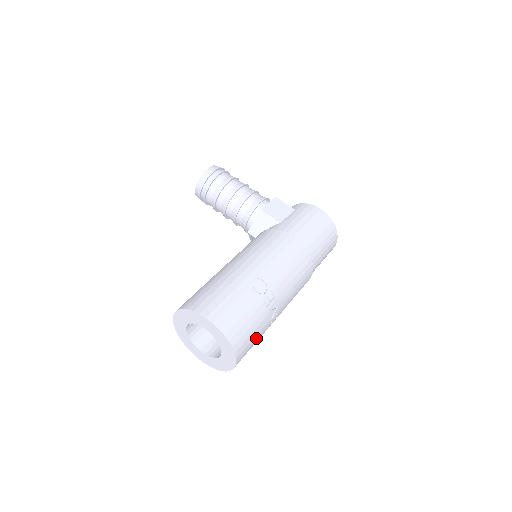
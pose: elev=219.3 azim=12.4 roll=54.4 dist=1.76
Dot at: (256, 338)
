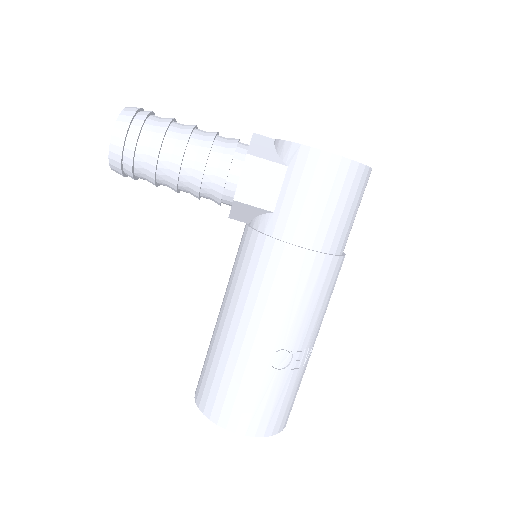
Dot at: occluded
